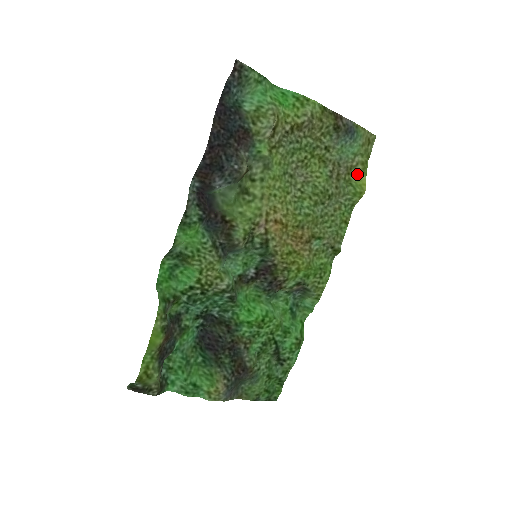
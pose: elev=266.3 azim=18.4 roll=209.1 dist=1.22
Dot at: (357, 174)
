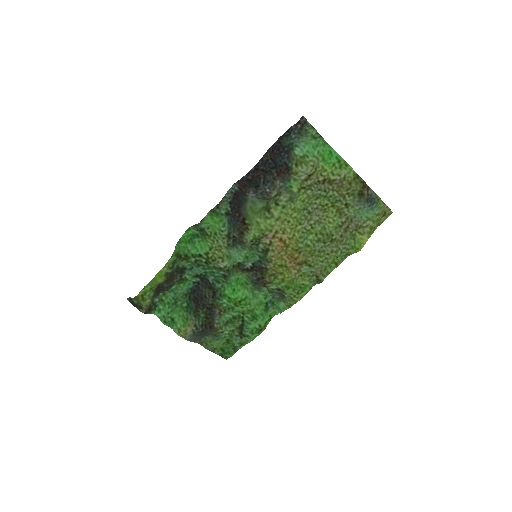
Dot at: (363, 233)
